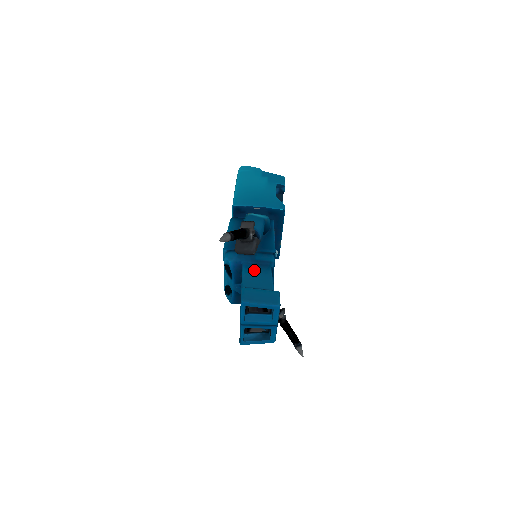
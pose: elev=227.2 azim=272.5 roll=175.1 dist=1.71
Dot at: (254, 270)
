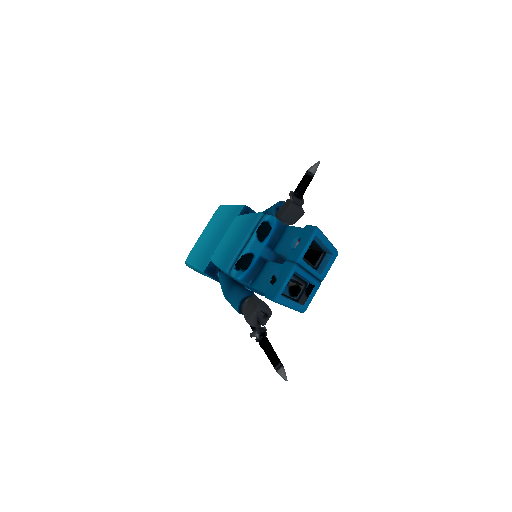
Dot at: occluded
